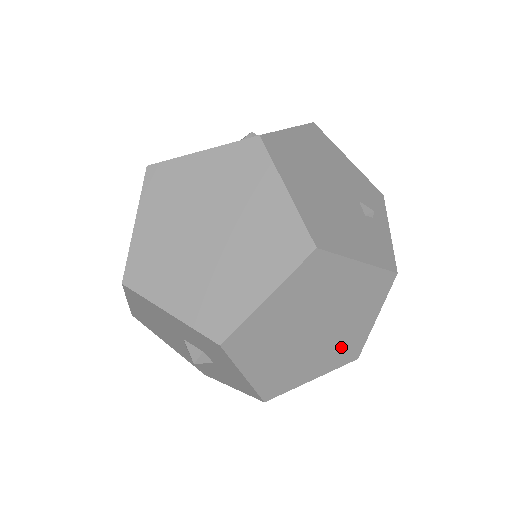
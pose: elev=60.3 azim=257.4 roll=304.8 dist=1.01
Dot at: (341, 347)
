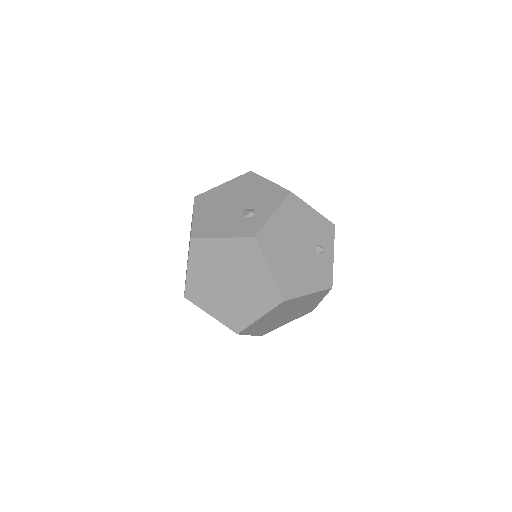
Dot at: (302, 312)
